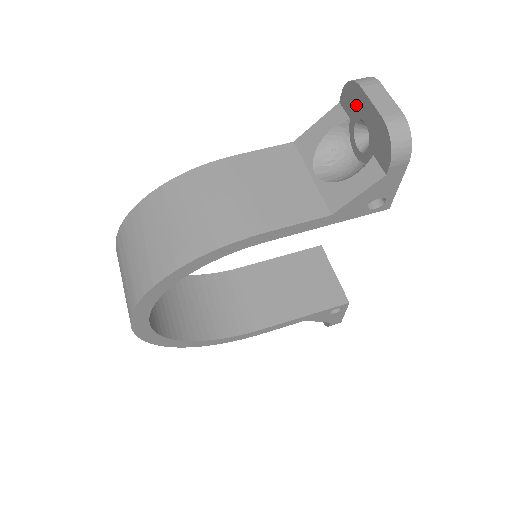
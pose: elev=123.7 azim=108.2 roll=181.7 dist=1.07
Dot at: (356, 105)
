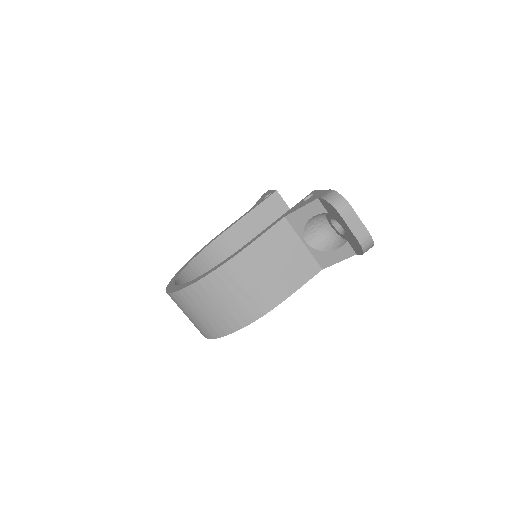
Dot at: (335, 216)
